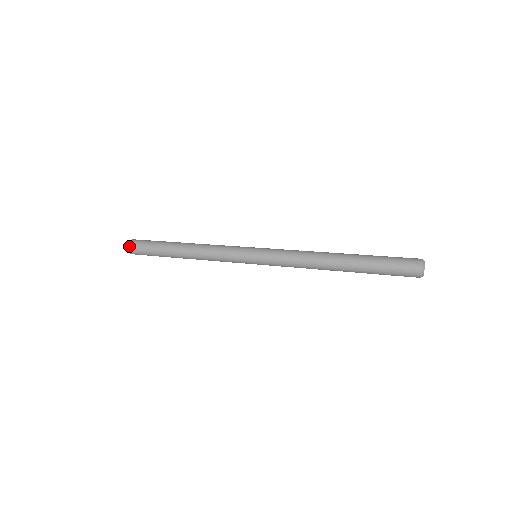
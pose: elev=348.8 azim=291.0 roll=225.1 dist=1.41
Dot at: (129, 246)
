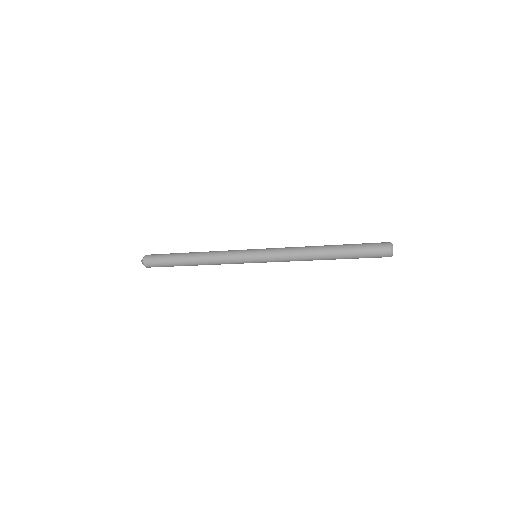
Dot at: (144, 264)
